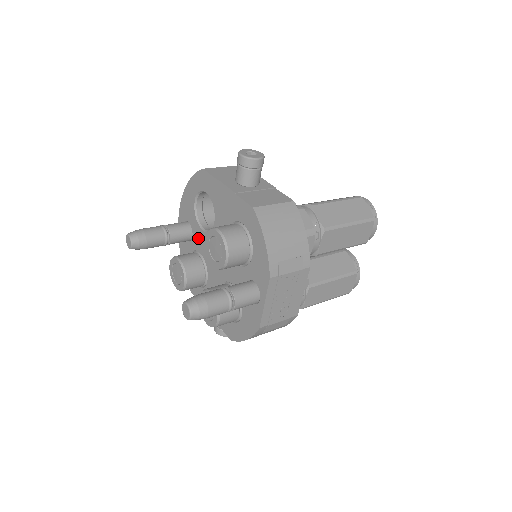
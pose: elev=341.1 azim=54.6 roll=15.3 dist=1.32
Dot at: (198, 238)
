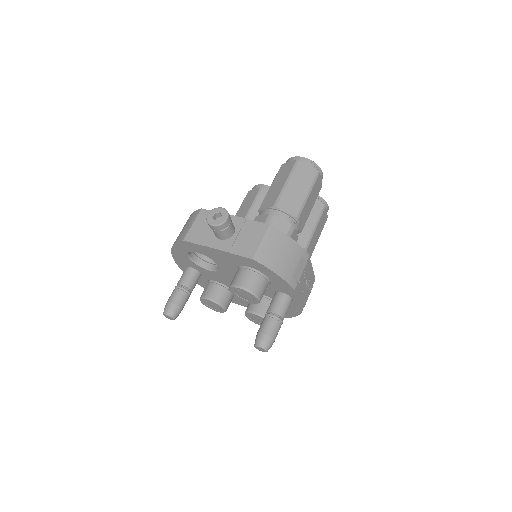
Dot at: (208, 275)
